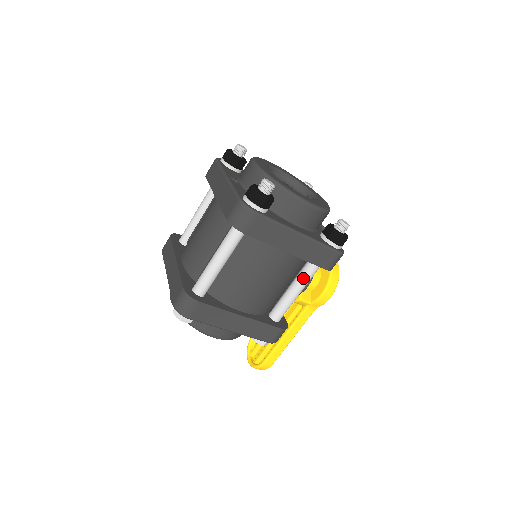
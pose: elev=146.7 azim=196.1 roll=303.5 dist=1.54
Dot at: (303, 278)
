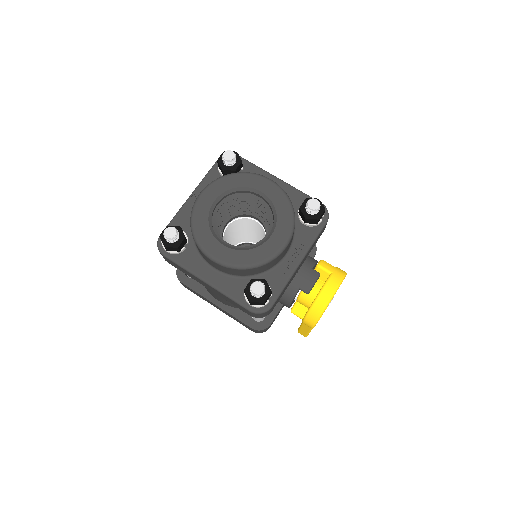
Dot at: occluded
